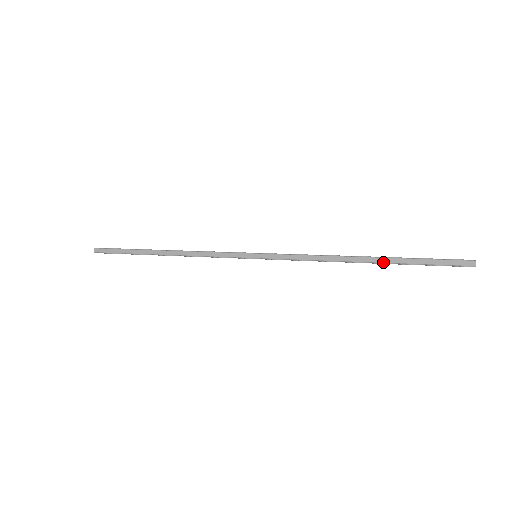
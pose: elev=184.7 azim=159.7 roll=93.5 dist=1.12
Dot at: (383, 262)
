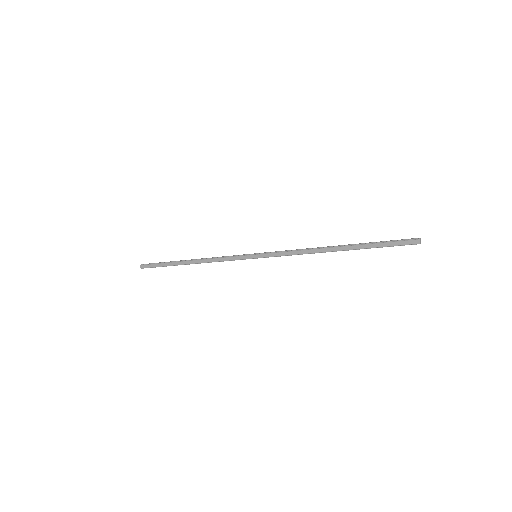
Dot at: (350, 249)
